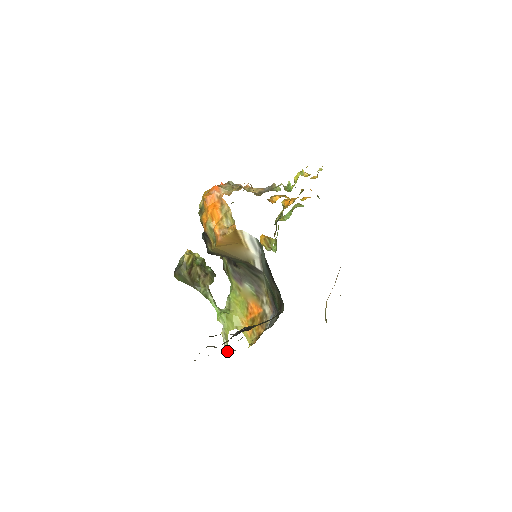
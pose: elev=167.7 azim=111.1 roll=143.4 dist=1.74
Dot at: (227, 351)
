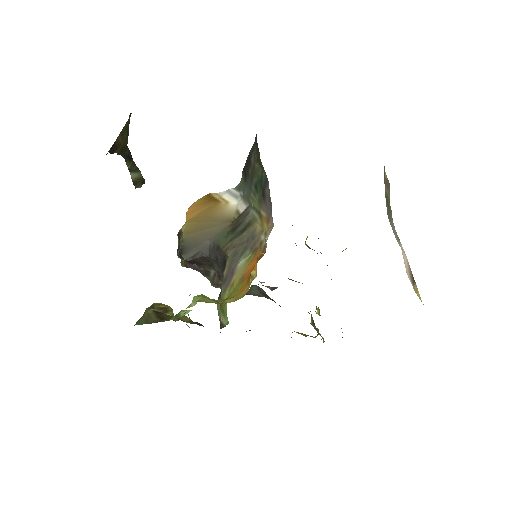
Dot at: occluded
